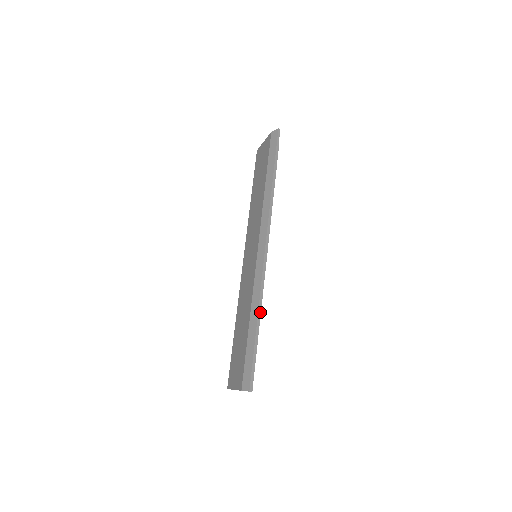
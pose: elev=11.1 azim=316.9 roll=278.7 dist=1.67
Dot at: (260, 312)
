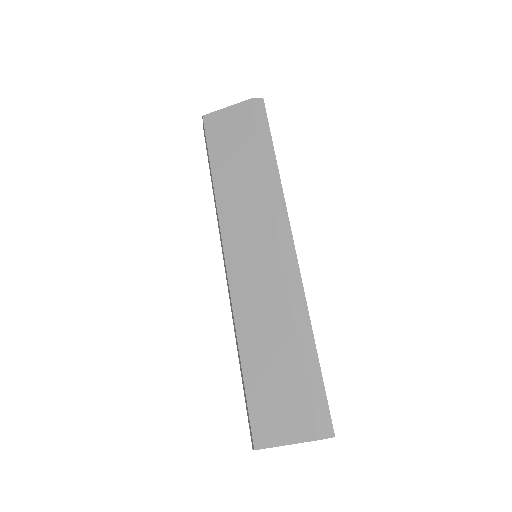
Dot at: occluded
